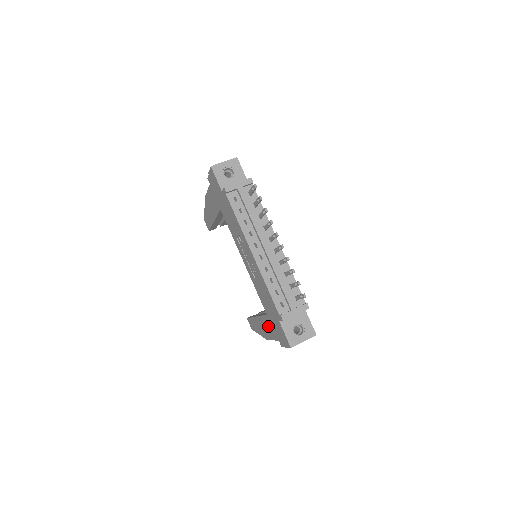
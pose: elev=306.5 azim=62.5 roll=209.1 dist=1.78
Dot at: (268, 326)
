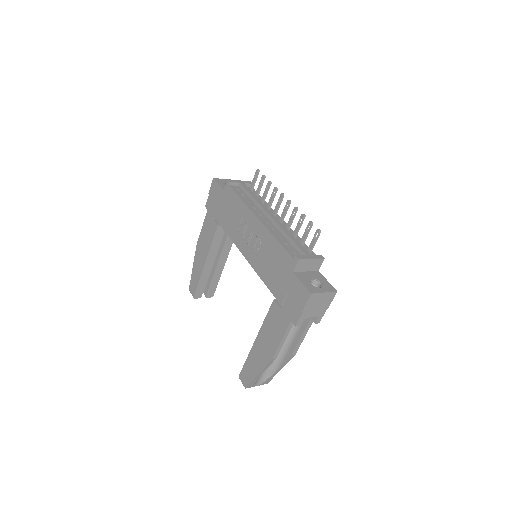
Dot at: (275, 321)
